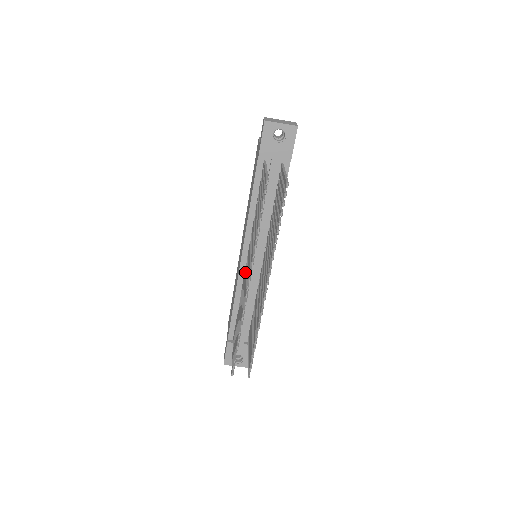
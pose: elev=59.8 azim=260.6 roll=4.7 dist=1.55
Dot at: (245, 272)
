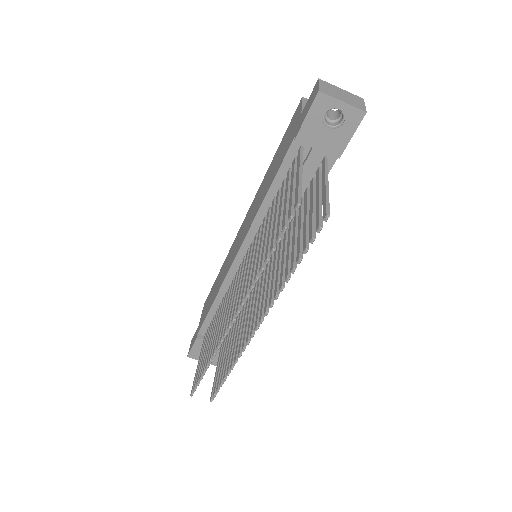
Dot at: (237, 274)
